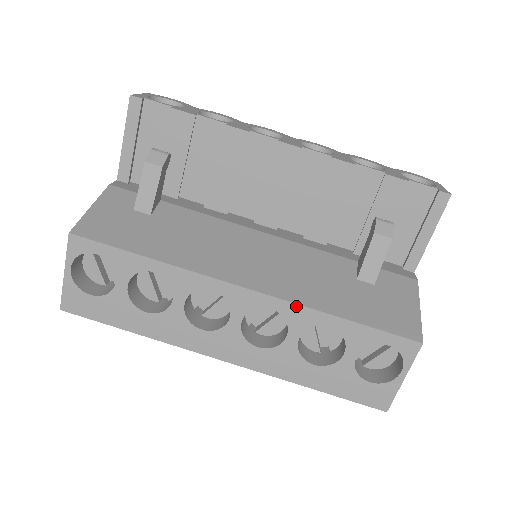
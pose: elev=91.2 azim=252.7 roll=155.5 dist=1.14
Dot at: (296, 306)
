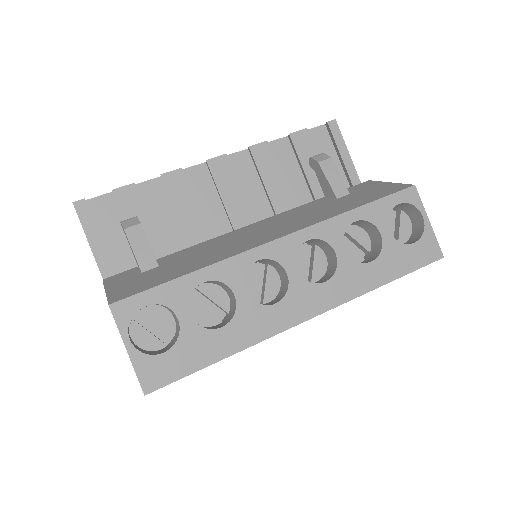
Dot at: (322, 224)
